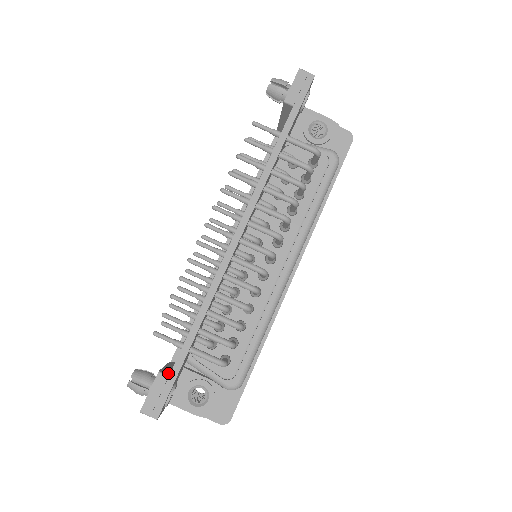
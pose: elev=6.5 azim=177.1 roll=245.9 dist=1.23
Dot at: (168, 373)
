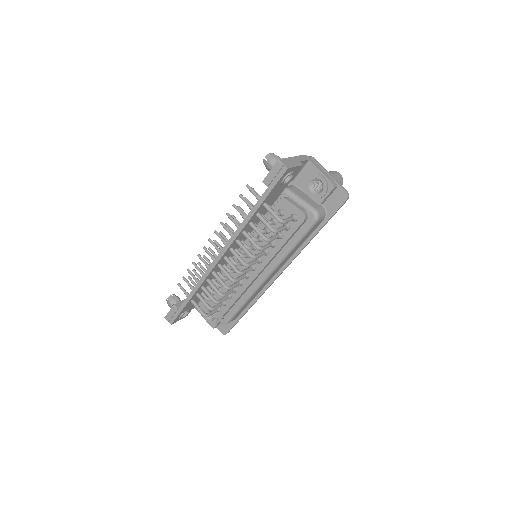
Dot at: occluded
